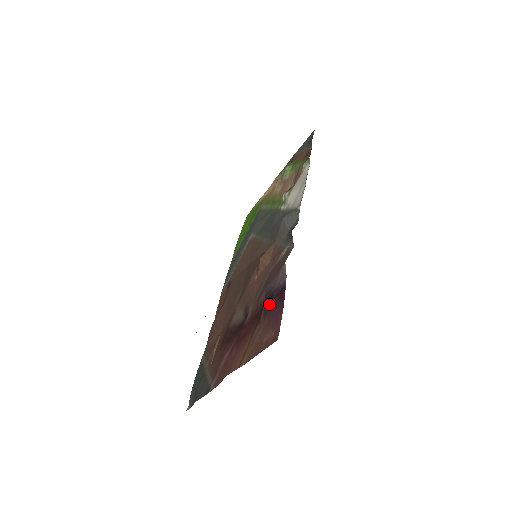
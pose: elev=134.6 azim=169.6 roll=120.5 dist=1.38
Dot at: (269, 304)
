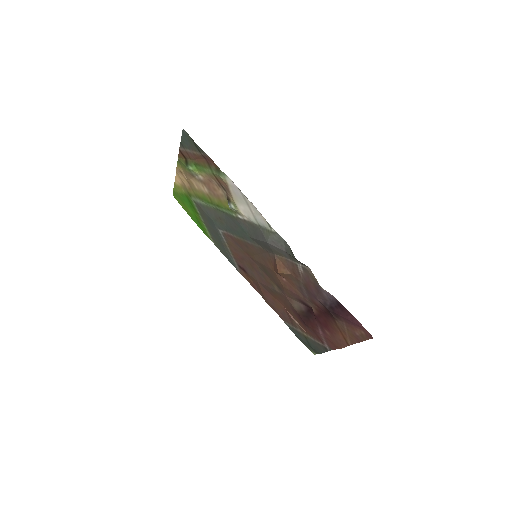
Dot at: (336, 313)
